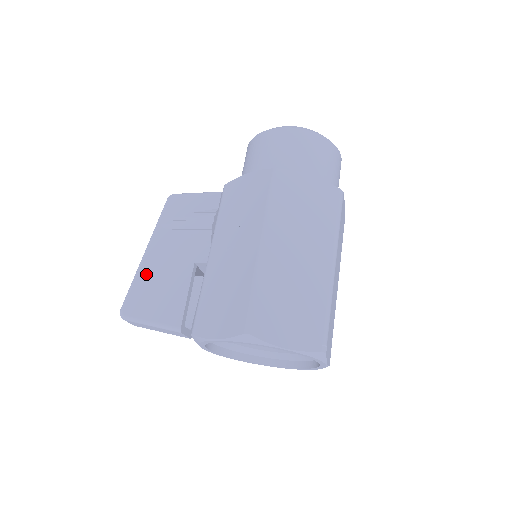
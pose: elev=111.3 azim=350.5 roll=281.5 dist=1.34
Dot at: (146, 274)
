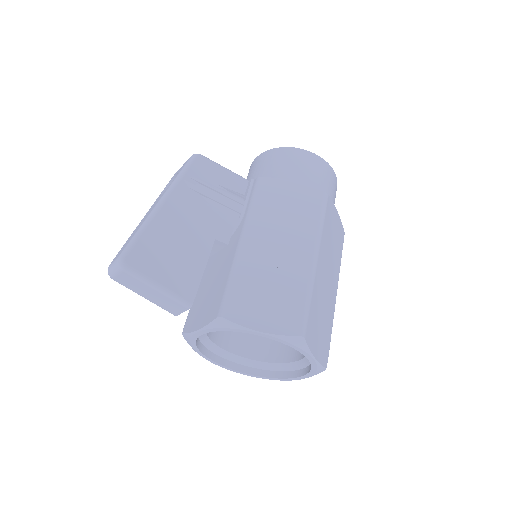
Dot at: (161, 227)
